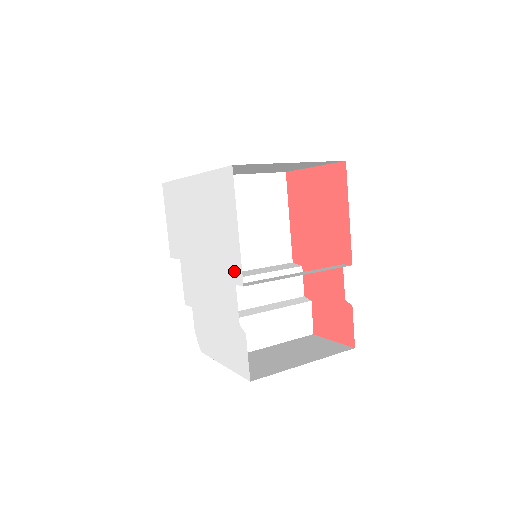
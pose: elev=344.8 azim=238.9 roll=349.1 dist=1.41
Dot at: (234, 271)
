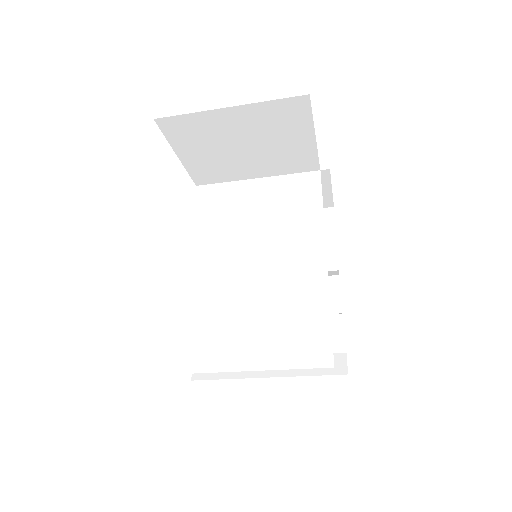
Dot at: occluded
